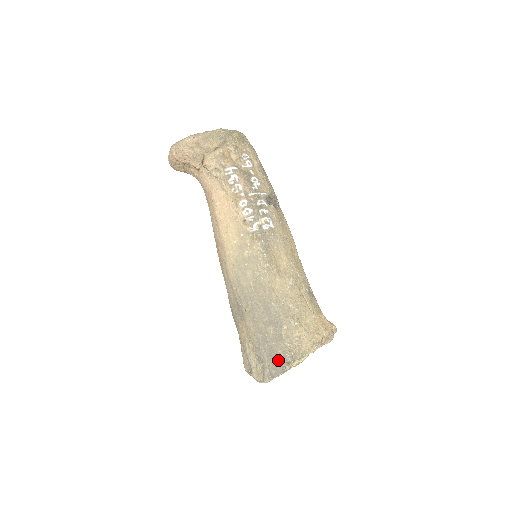
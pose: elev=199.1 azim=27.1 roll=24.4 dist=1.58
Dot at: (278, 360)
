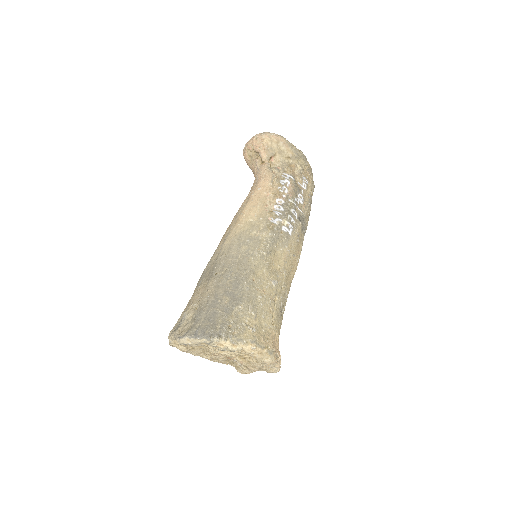
Dot at: (212, 326)
